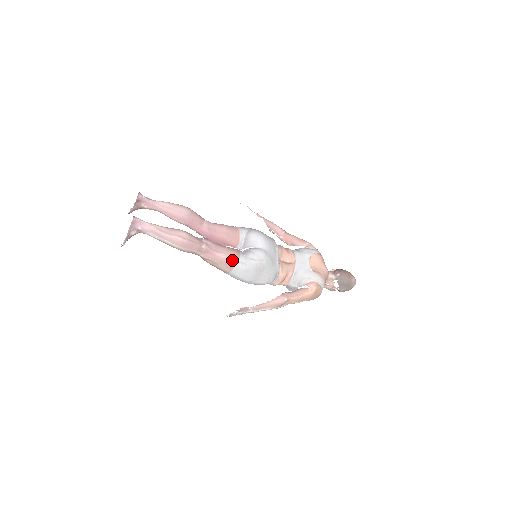
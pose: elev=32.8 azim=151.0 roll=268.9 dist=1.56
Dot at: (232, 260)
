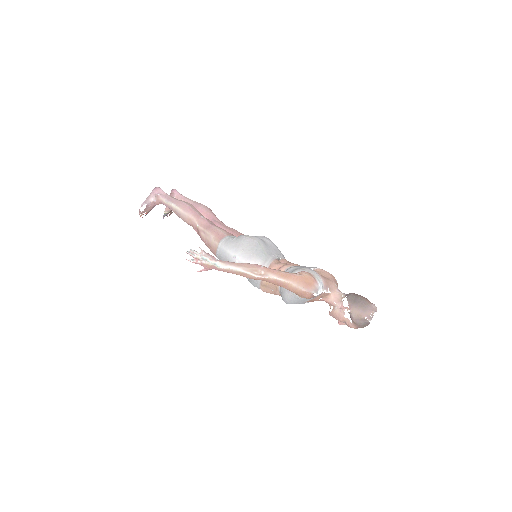
Dot at: (224, 233)
